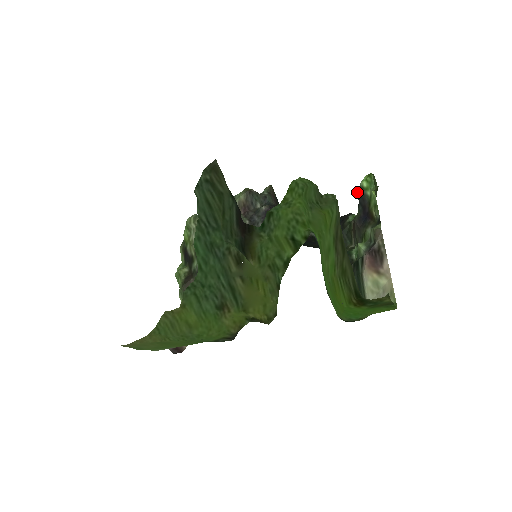
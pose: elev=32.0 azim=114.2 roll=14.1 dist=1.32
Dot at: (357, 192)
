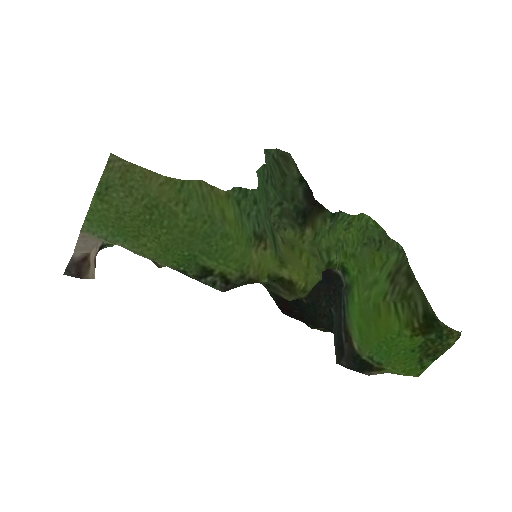
Dot at: occluded
